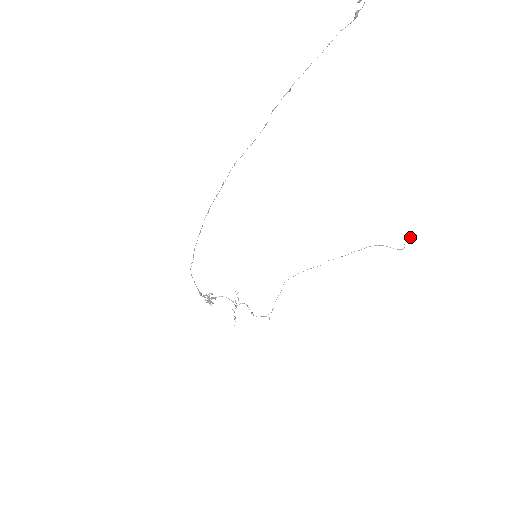
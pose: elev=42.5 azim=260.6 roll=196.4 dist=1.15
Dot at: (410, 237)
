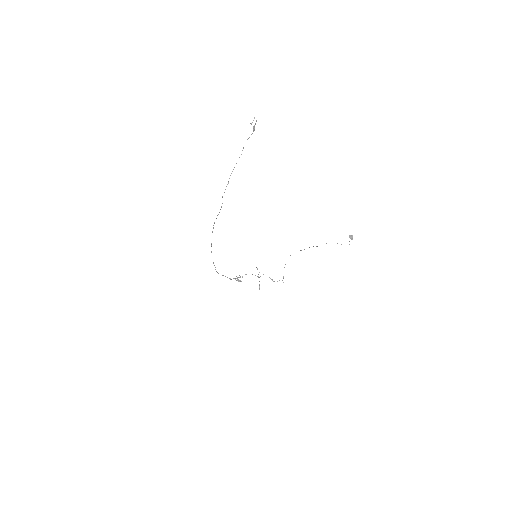
Dot at: (351, 237)
